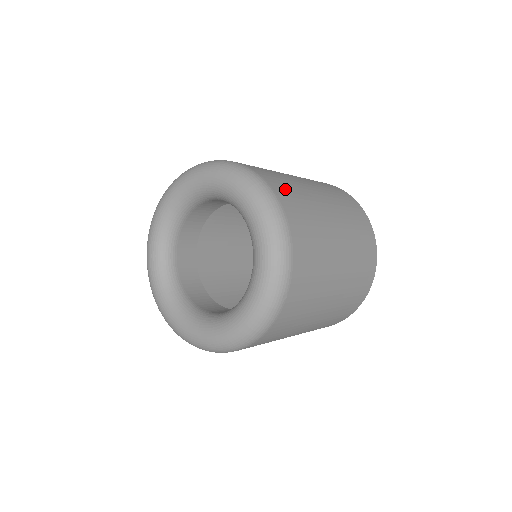
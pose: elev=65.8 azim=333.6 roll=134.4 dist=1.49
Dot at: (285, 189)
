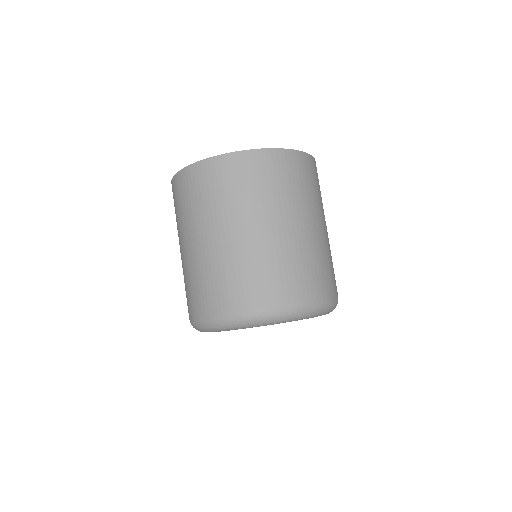
Dot at: (326, 279)
